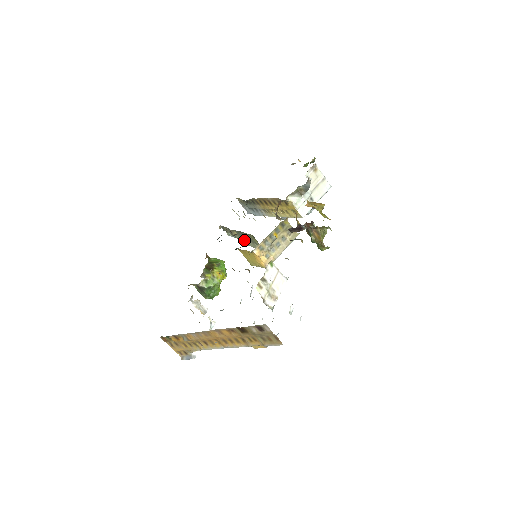
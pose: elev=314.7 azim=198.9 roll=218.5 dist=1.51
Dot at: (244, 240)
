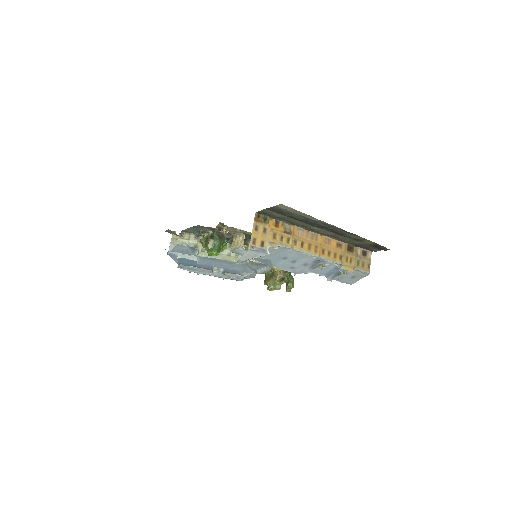
Dot at: occluded
